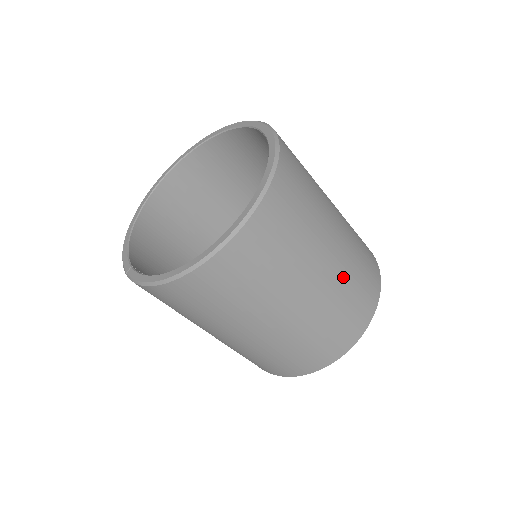
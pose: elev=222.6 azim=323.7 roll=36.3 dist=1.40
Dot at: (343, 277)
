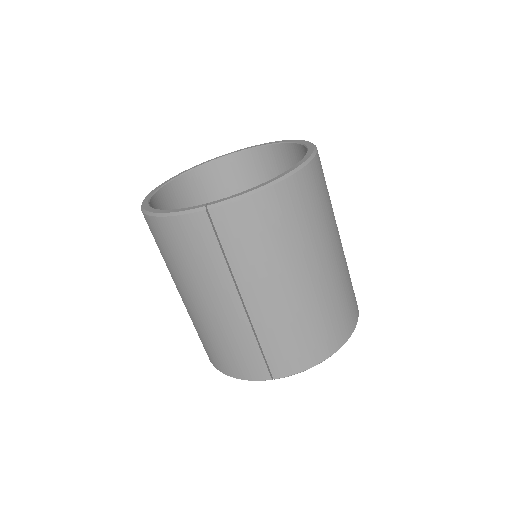
Dot at: occluded
